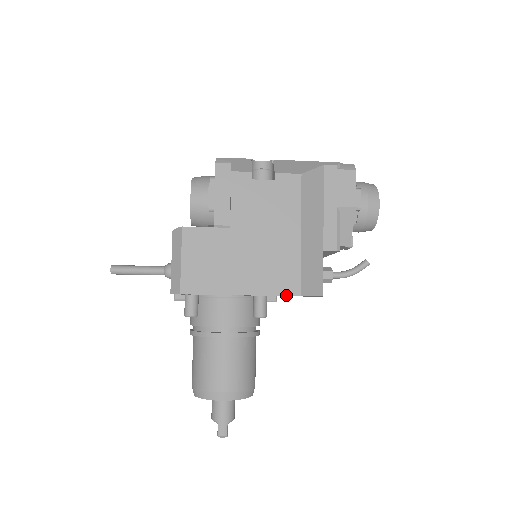
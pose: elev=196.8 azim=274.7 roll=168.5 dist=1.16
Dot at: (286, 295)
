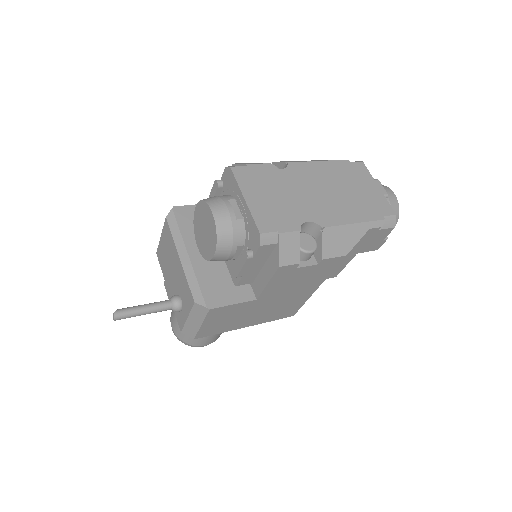
Dot at: occluded
